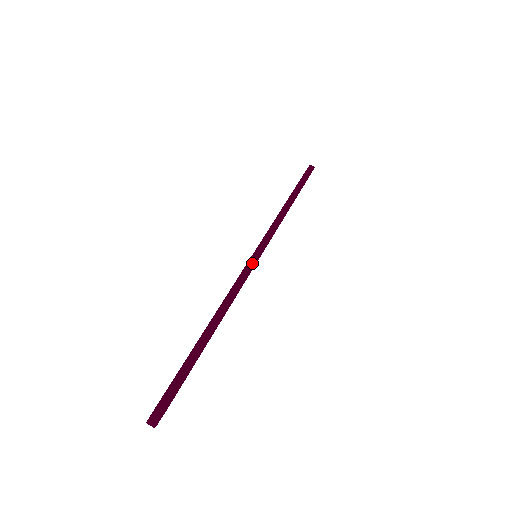
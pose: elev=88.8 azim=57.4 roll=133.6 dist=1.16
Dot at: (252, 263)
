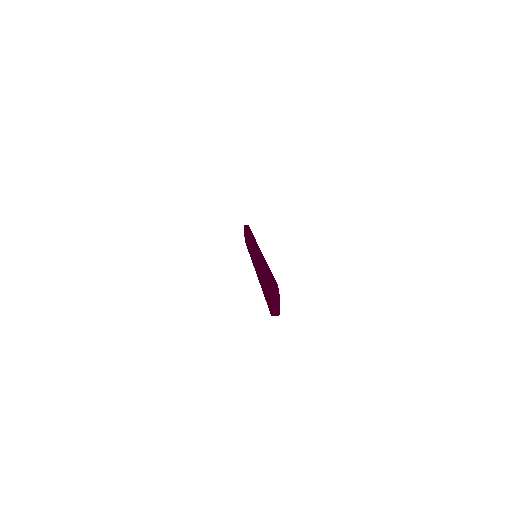
Dot at: (257, 249)
